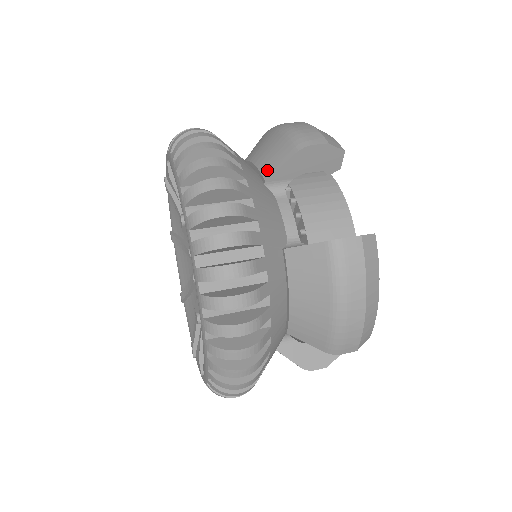
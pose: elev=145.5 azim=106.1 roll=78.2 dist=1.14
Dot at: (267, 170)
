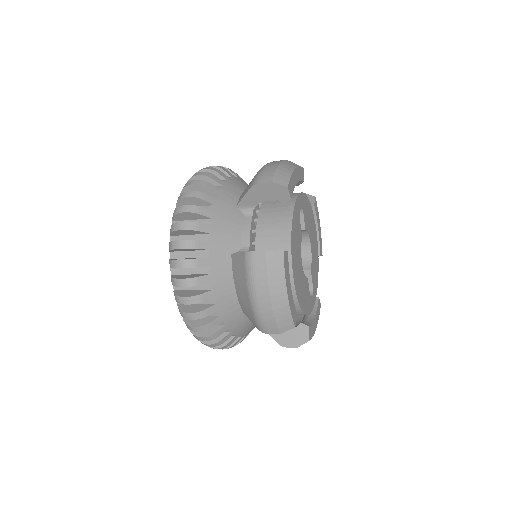
Dot at: (240, 198)
